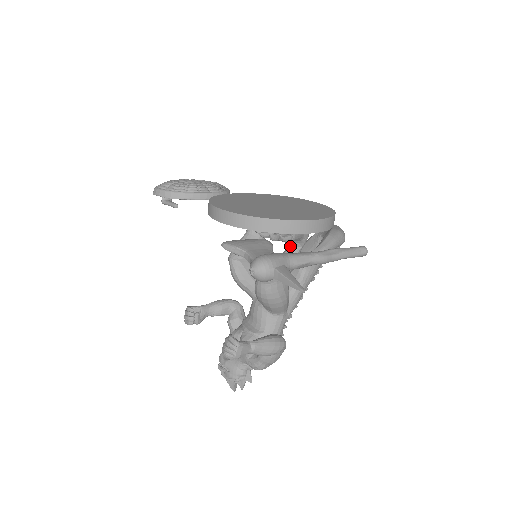
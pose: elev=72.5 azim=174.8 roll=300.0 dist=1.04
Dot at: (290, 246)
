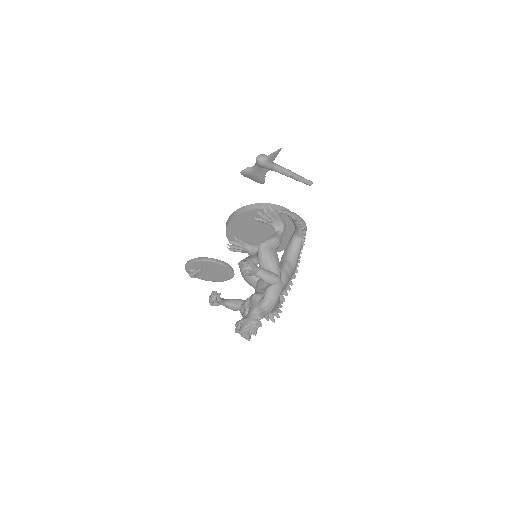
Dot at: (276, 232)
